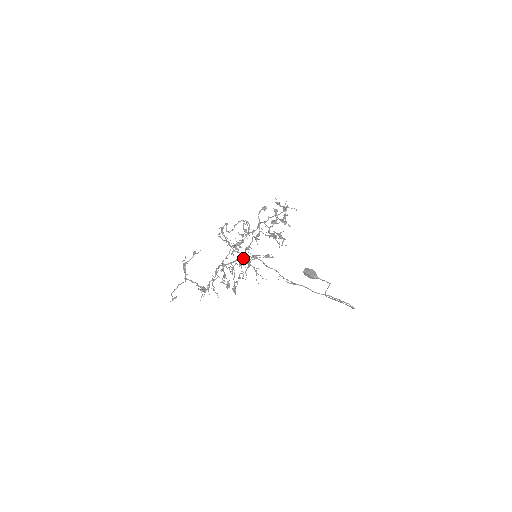
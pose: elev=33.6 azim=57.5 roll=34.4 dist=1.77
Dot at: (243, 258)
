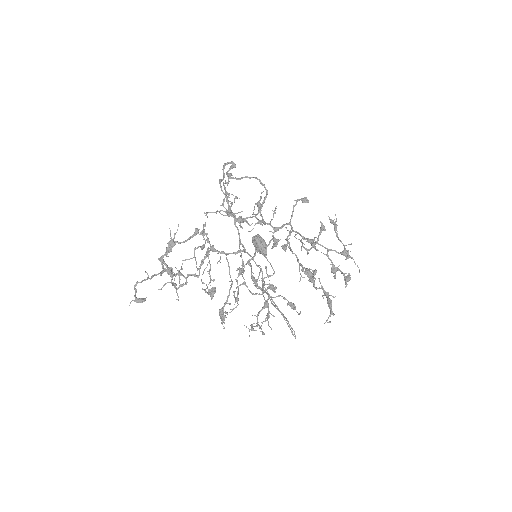
Dot at: (248, 263)
